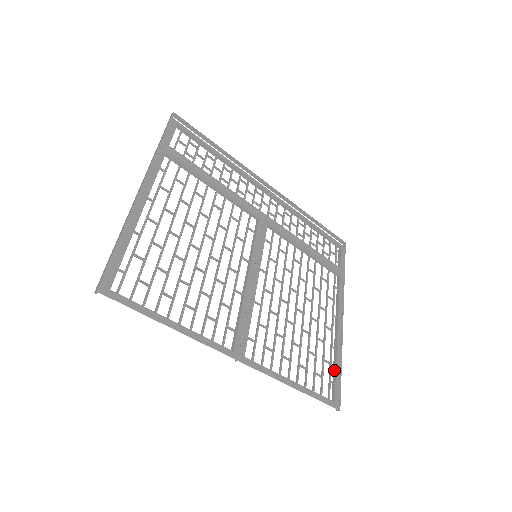
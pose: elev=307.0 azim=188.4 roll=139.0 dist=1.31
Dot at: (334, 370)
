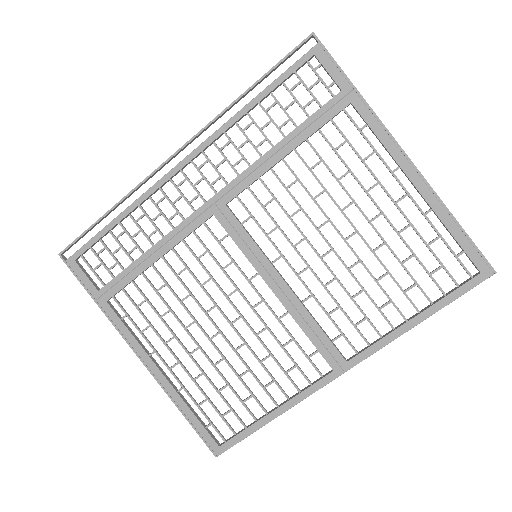
Dot at: occluded
